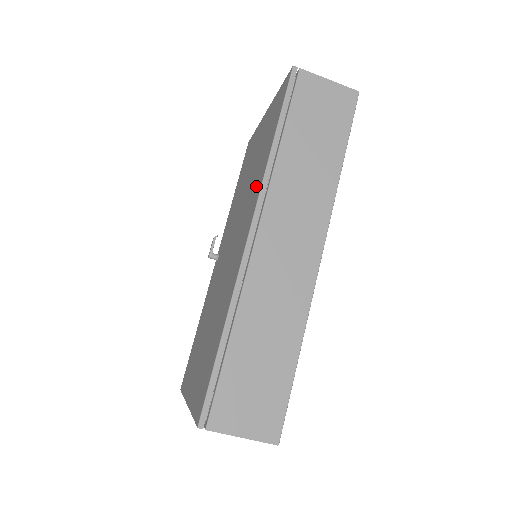
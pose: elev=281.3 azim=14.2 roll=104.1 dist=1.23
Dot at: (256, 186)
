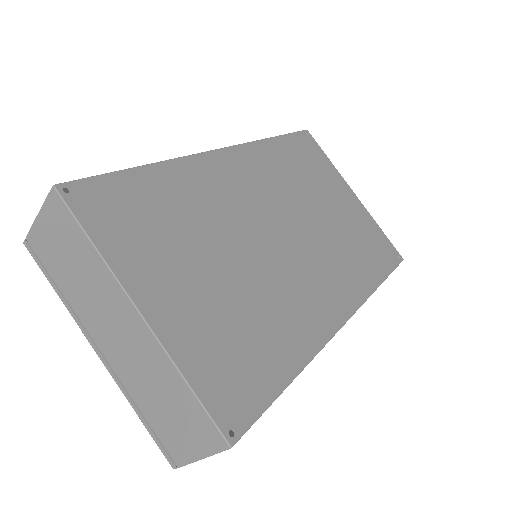
Dot at: occluded
